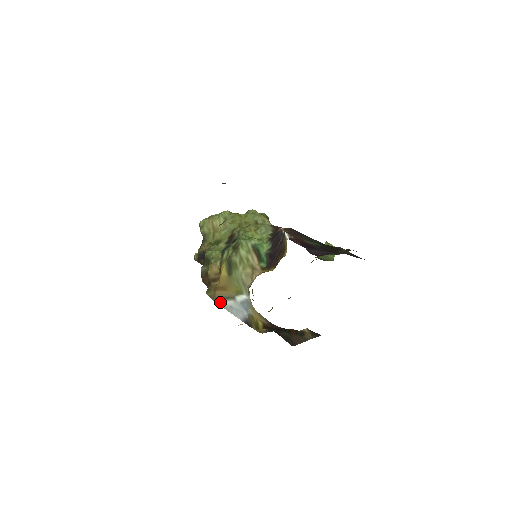
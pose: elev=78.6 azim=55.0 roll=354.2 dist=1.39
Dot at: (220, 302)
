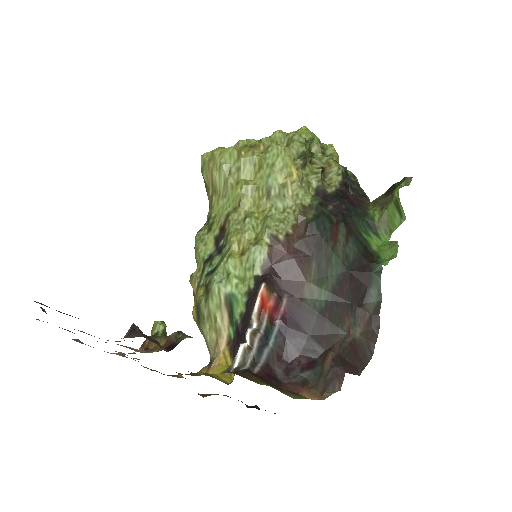
Dot at: occluded
